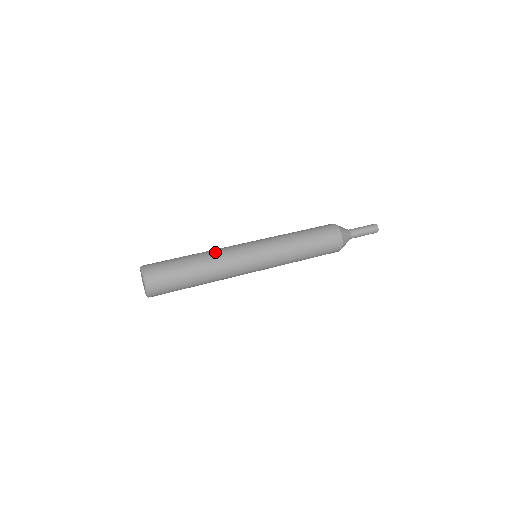
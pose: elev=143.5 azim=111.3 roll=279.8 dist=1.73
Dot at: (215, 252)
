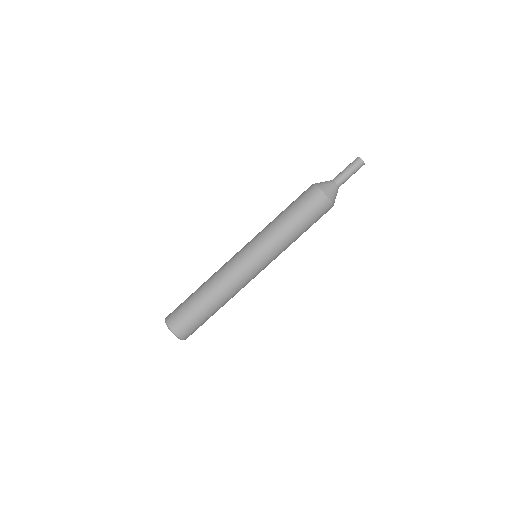
Dot at: (221, 283)
